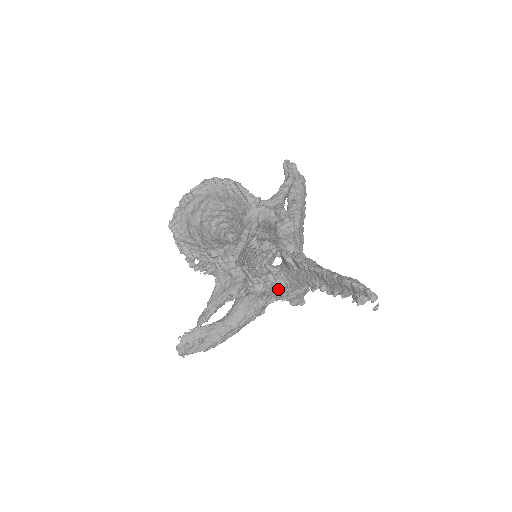
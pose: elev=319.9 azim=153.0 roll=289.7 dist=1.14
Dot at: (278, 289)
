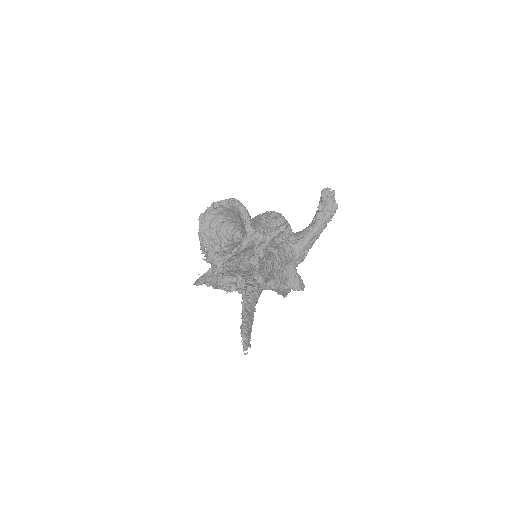
Dot at: occluded
